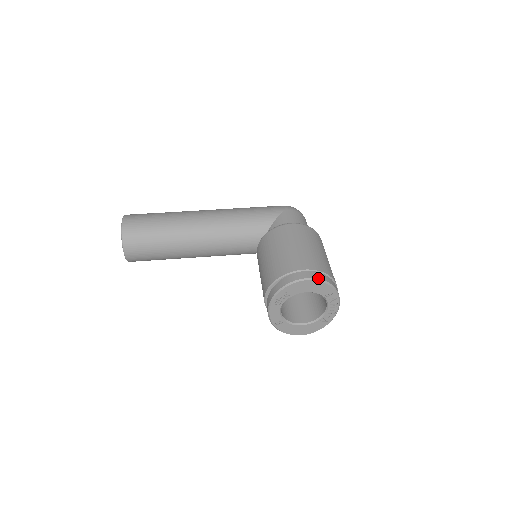
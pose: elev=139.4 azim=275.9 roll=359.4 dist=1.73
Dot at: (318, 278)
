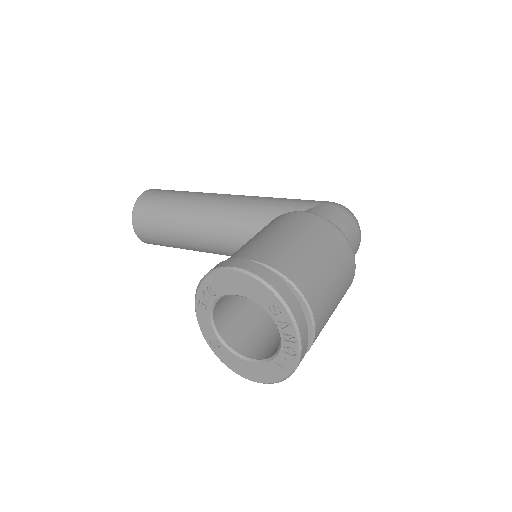
Dot at: (253, 272)
